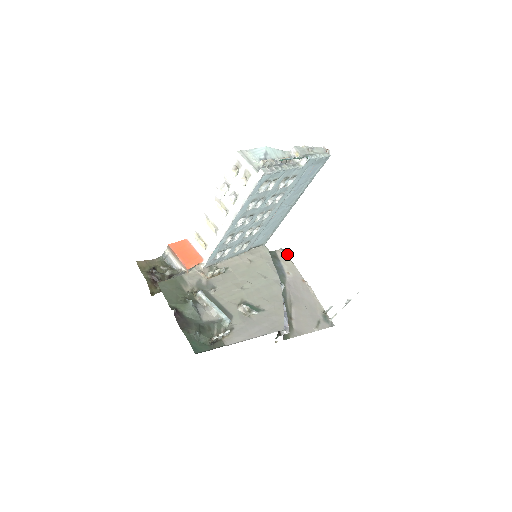
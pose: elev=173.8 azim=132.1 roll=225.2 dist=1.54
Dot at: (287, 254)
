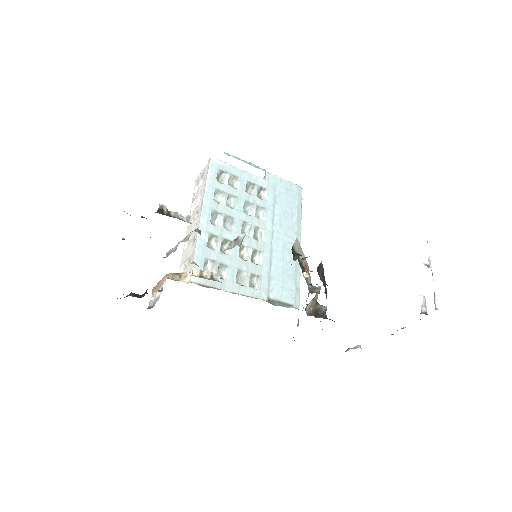
Dot at: occluded
